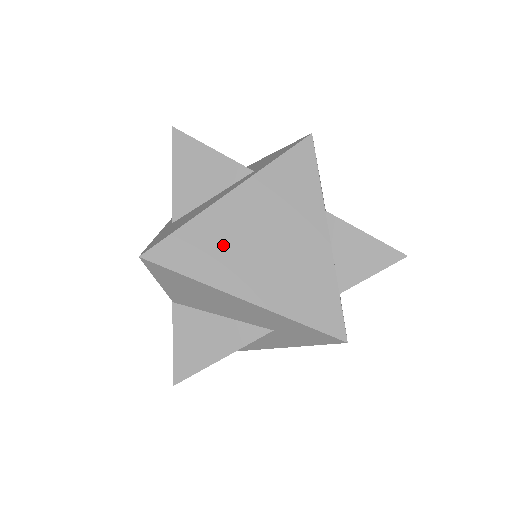
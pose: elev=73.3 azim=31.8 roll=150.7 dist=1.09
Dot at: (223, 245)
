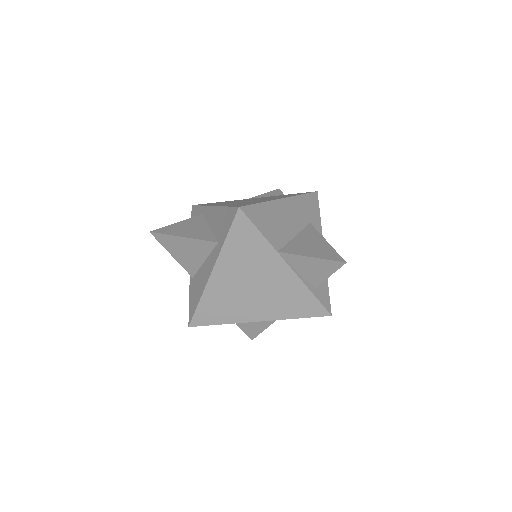
Dot at: (228, 301)
